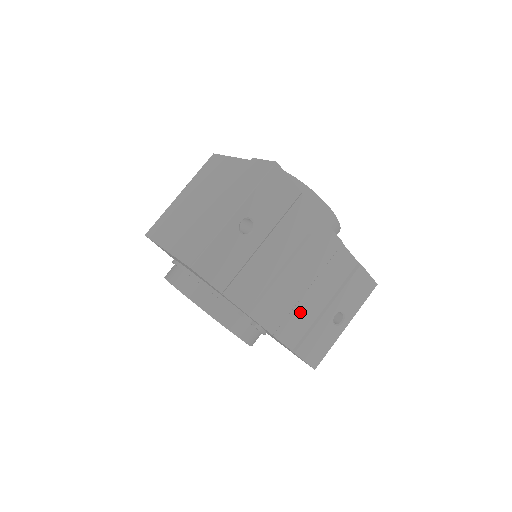
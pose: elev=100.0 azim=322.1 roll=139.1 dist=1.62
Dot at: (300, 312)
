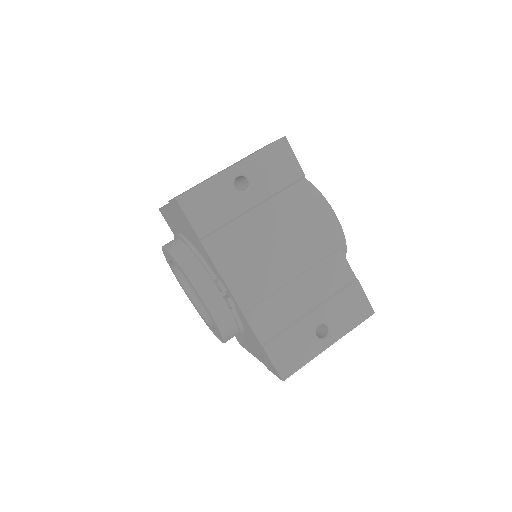
Dot at: (279, 302)
